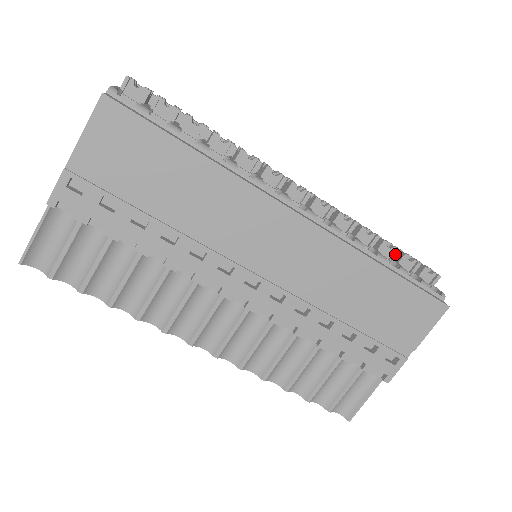
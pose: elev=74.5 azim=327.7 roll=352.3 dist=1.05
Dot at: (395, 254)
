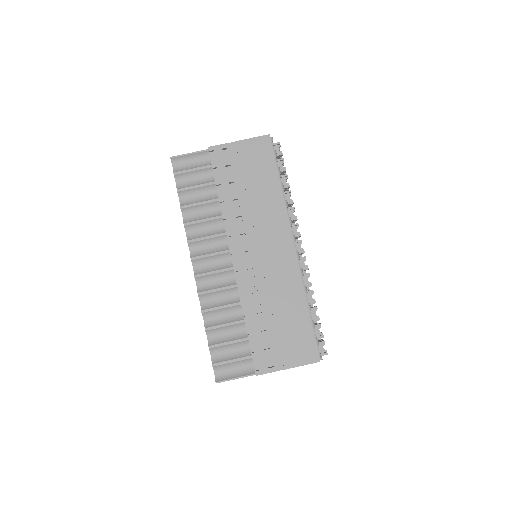
Dot at: (316, 319)
